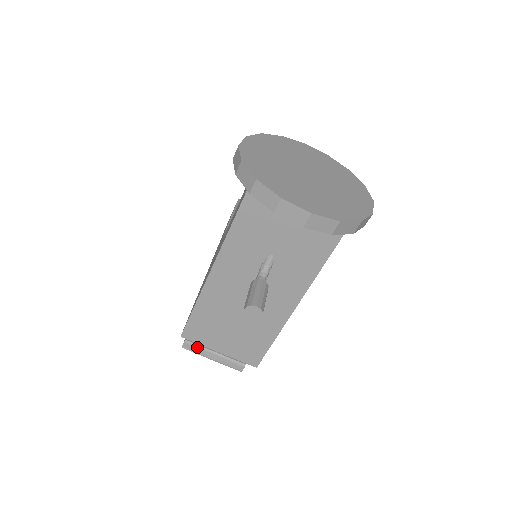
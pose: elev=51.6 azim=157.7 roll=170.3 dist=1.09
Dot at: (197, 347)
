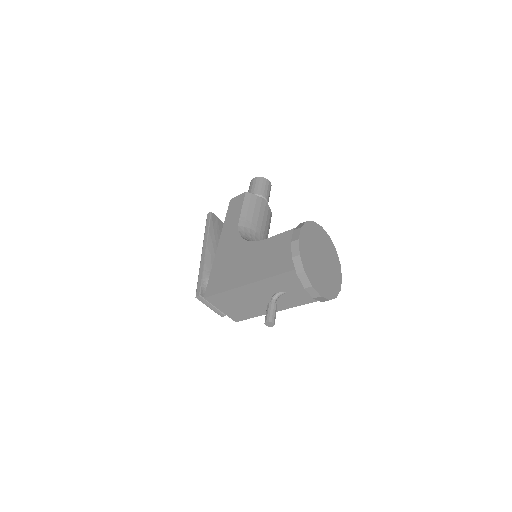
Dot at: (205, 300)
